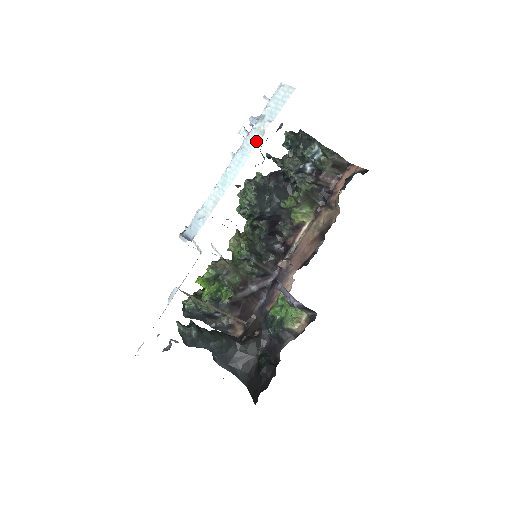
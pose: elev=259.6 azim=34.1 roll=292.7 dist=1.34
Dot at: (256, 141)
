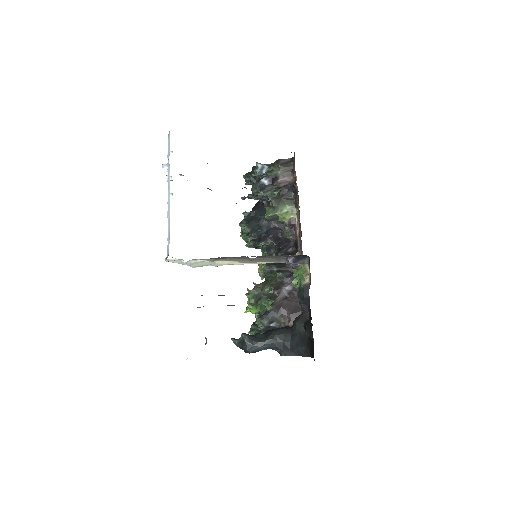
Dot at: (169, 173)
